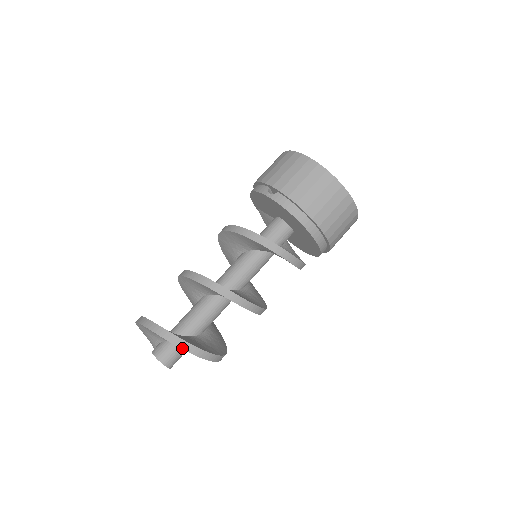
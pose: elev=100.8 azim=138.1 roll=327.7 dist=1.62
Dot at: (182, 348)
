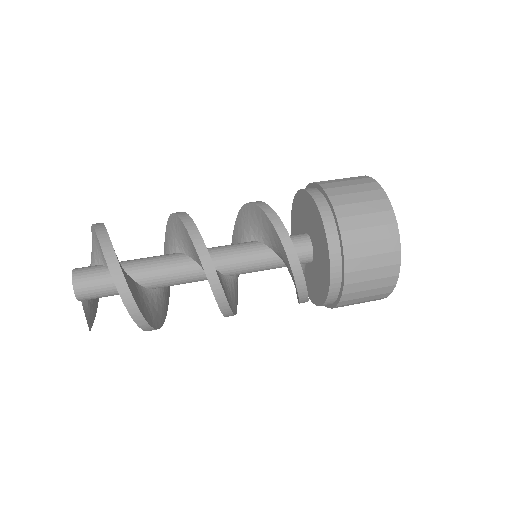
Dot at: (100, 241)
